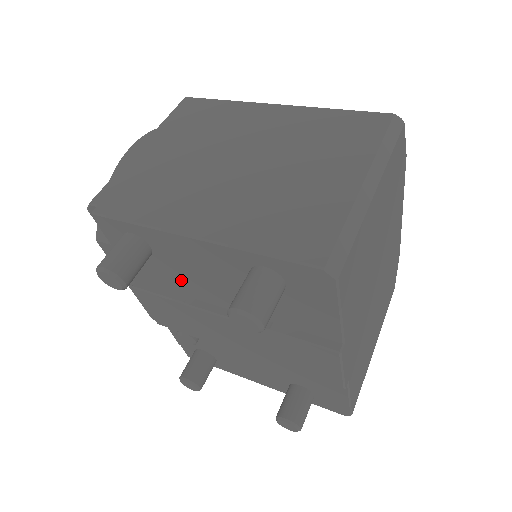
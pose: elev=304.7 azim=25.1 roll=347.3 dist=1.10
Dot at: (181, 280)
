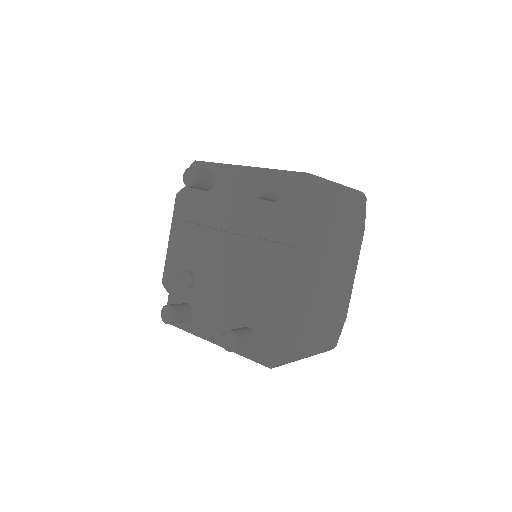
Dot at: (218, 210)
